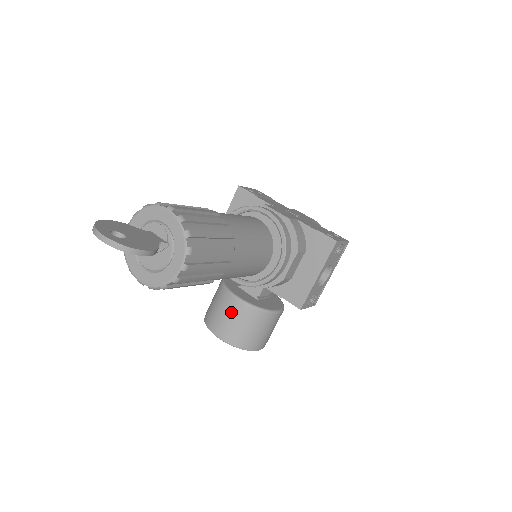
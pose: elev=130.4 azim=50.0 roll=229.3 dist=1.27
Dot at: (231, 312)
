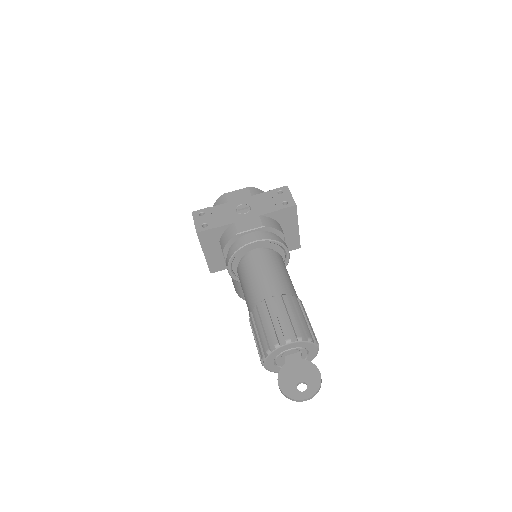
Dot at: occluded
